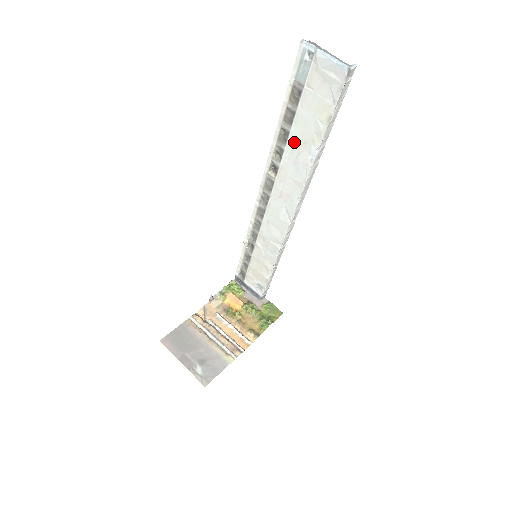
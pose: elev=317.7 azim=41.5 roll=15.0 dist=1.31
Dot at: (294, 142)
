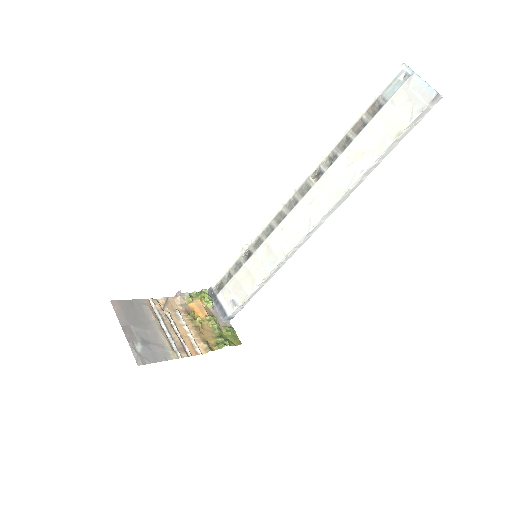
Dot at: (353, 151)
